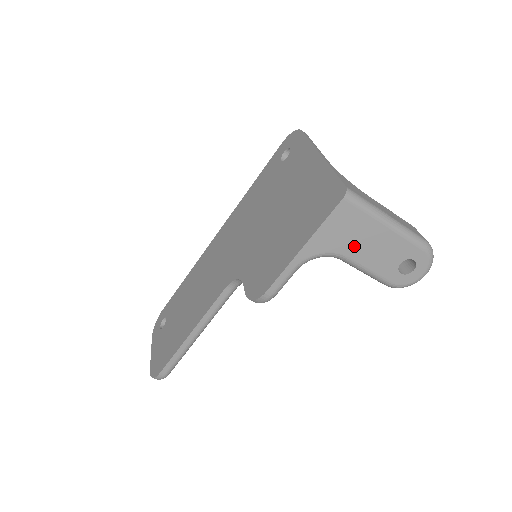
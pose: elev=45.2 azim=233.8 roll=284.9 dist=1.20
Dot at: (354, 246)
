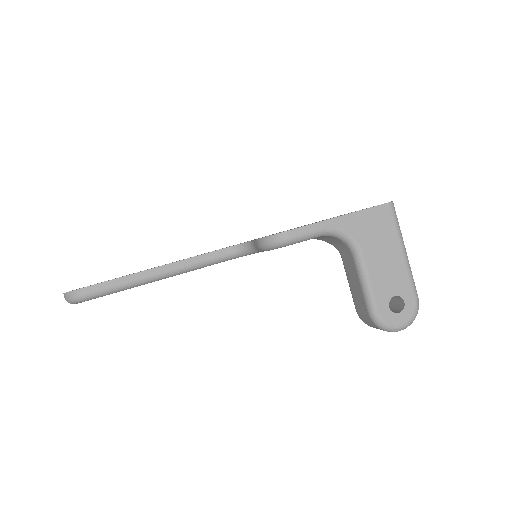
Dot at: (373, 248)
